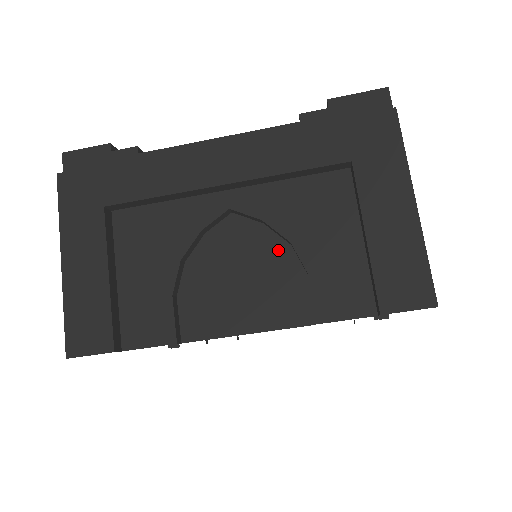
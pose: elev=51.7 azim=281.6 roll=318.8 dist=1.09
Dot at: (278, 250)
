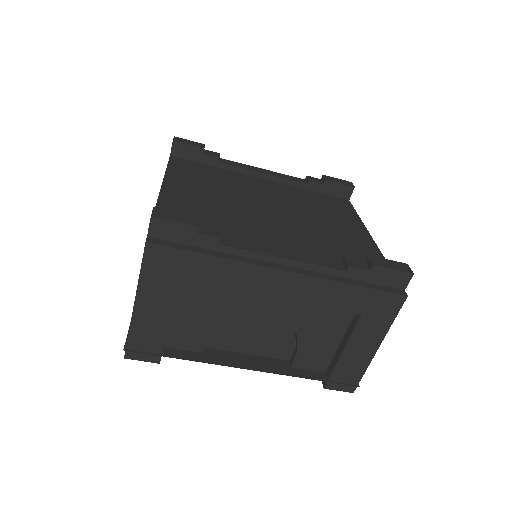
Dot at: (286, 328)
